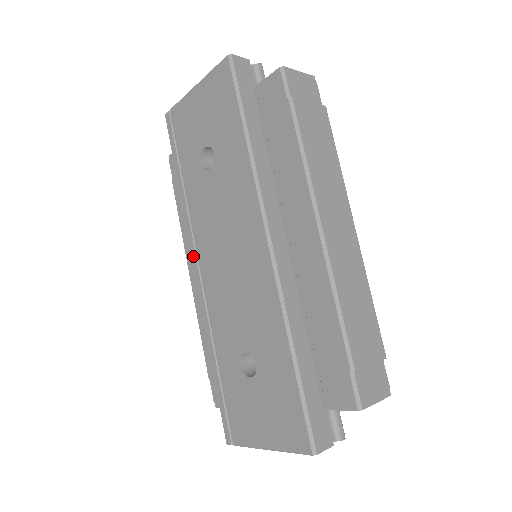
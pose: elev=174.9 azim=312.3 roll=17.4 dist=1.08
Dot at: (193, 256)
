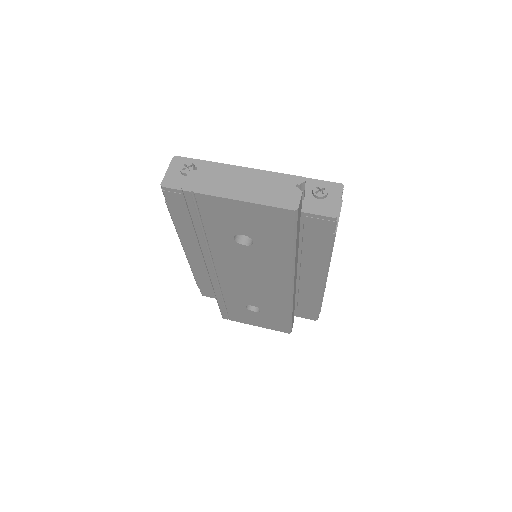
Dot at: (209, 266)
